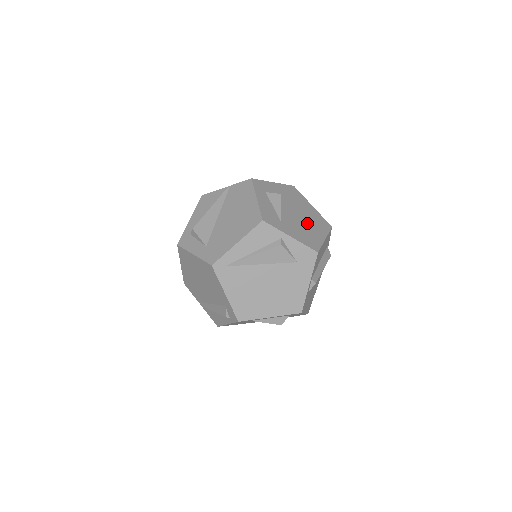
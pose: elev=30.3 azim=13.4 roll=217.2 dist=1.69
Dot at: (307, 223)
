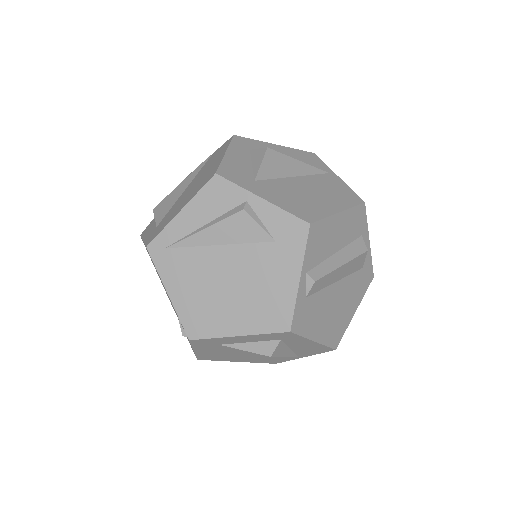
Dot at: (311, 190)
